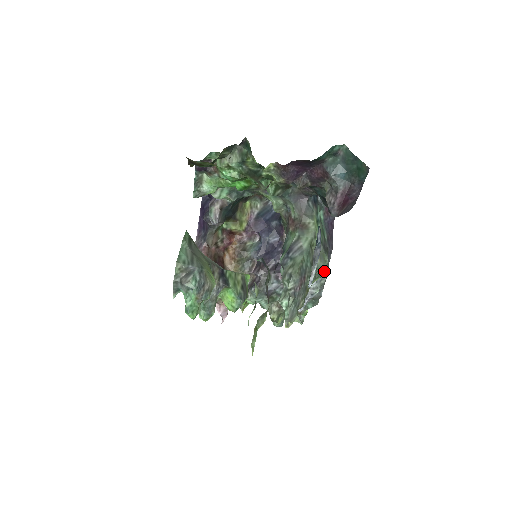
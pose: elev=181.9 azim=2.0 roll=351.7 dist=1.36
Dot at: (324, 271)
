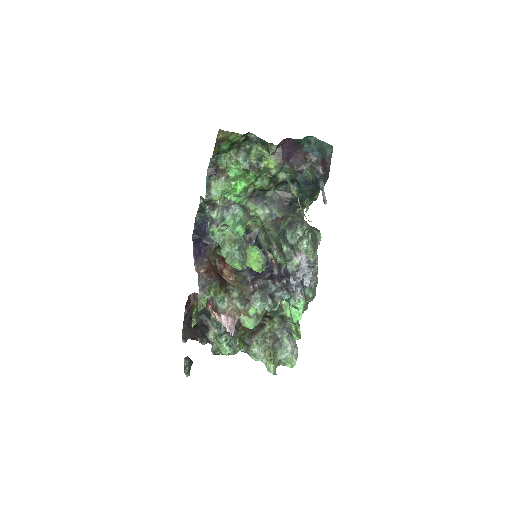
Dot at: (320, 235)
